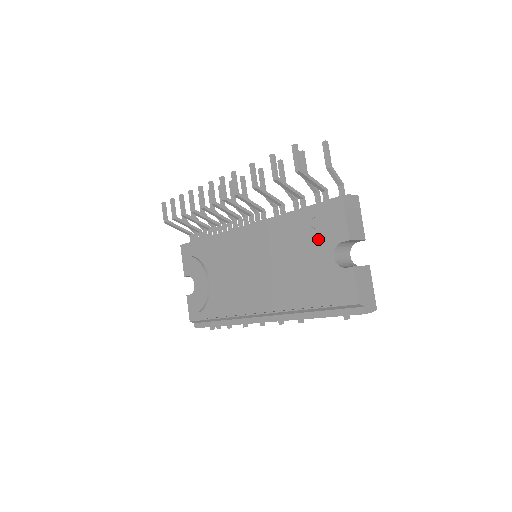
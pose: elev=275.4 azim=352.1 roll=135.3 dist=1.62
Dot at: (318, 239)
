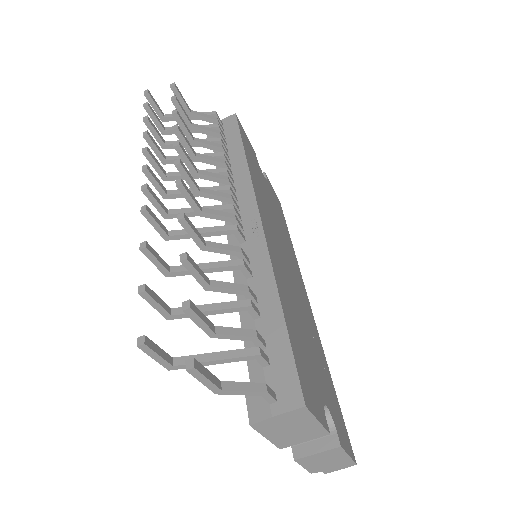
Dot at: occluded
